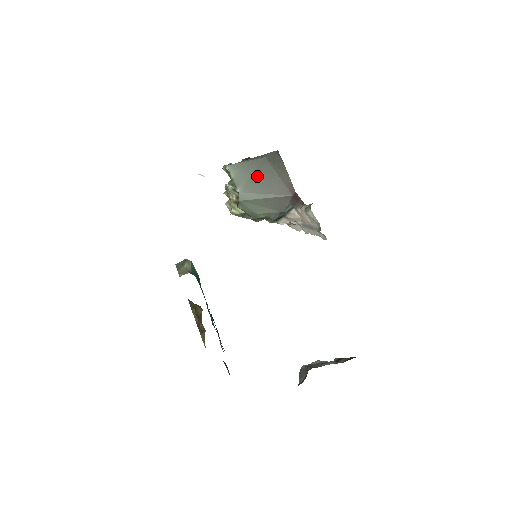
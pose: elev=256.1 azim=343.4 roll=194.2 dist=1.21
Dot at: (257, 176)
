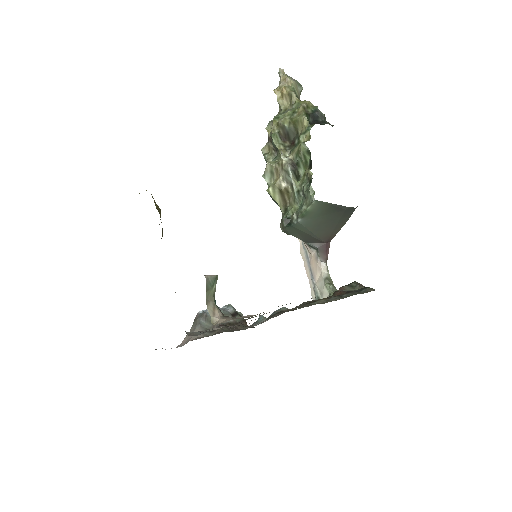
Dot at: (324, 219)
